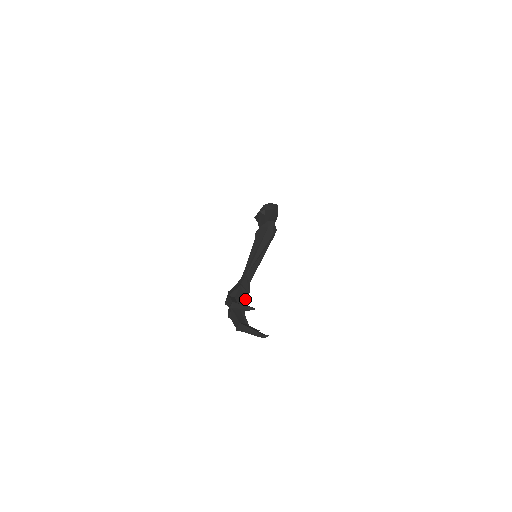
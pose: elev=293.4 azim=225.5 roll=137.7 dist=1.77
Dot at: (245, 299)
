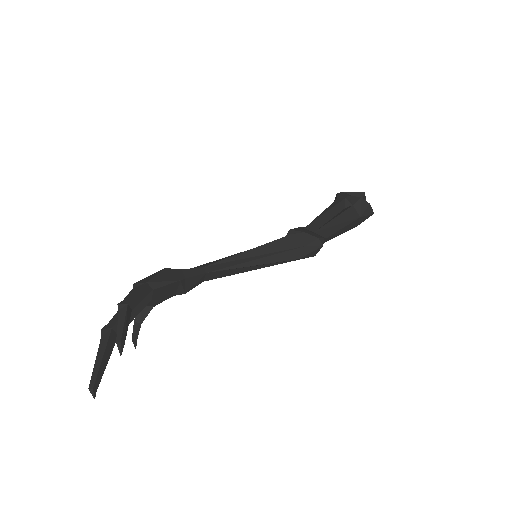
Dot at: (173, 294)
